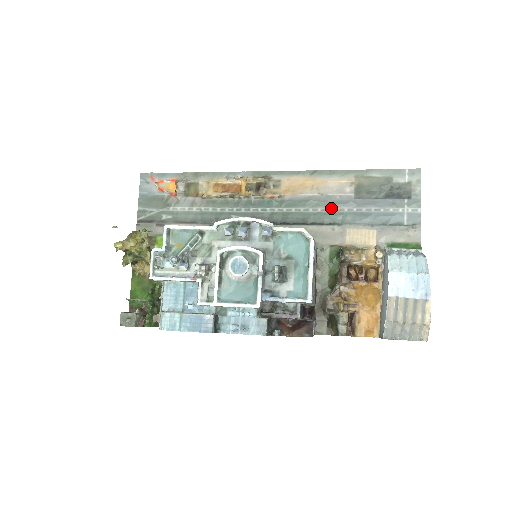
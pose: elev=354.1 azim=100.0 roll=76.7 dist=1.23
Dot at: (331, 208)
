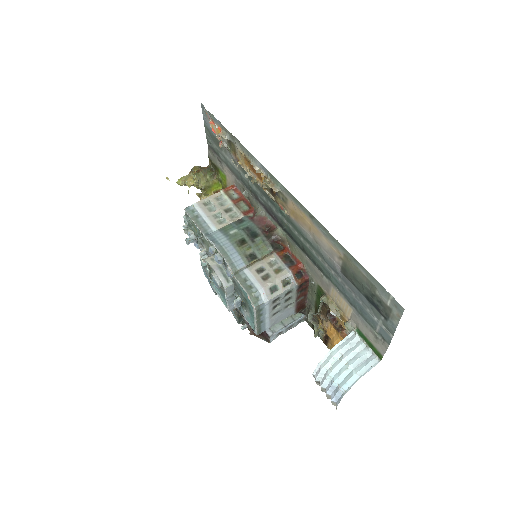
Dot at: (322, 260)
